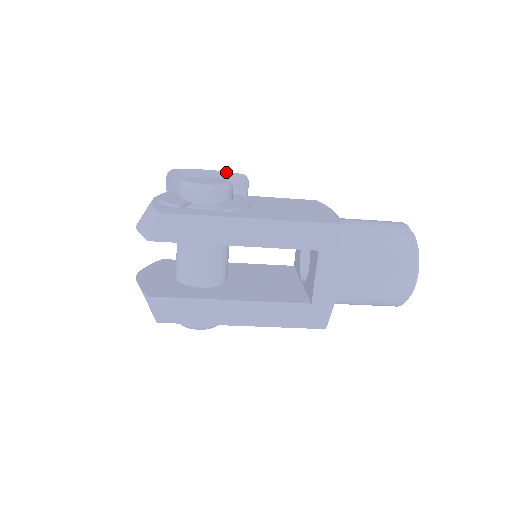
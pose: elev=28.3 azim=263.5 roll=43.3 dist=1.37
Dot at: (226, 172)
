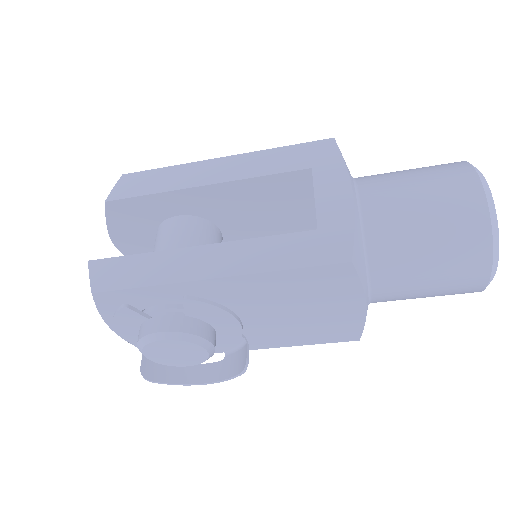
Dot at: occluded
